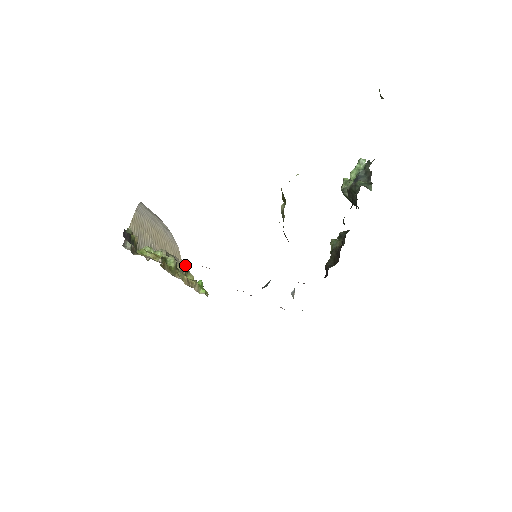
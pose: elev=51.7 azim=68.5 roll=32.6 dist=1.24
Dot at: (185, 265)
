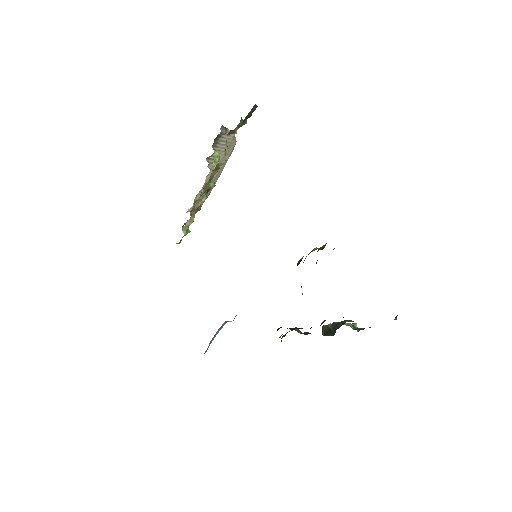
Dot at: occluded
